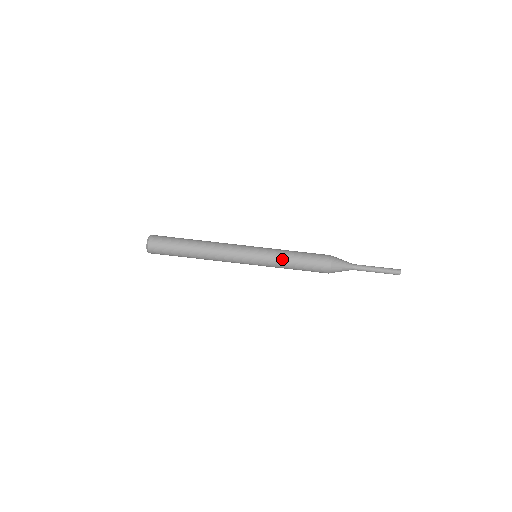
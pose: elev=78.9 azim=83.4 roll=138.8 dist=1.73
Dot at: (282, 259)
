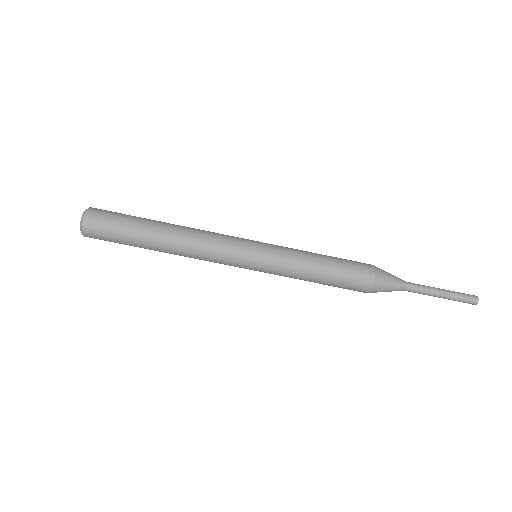
Dot at: (299, 258)
